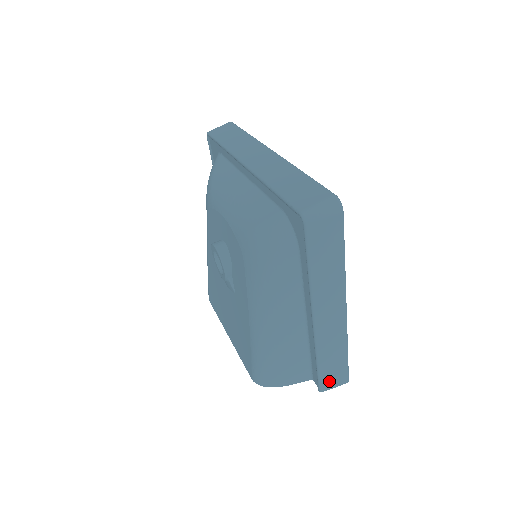
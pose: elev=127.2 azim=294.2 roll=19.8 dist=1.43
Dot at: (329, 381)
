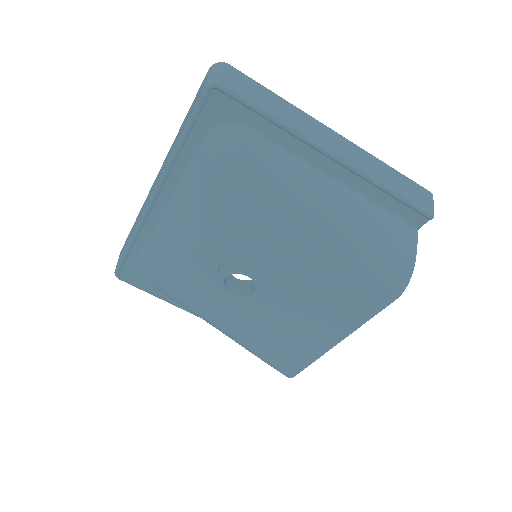
Dot at: (422, 201)
